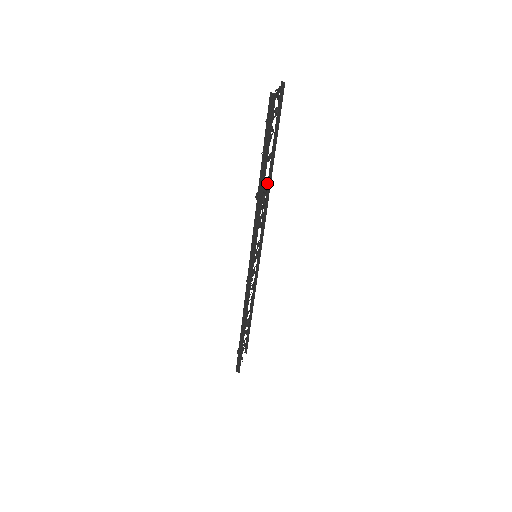
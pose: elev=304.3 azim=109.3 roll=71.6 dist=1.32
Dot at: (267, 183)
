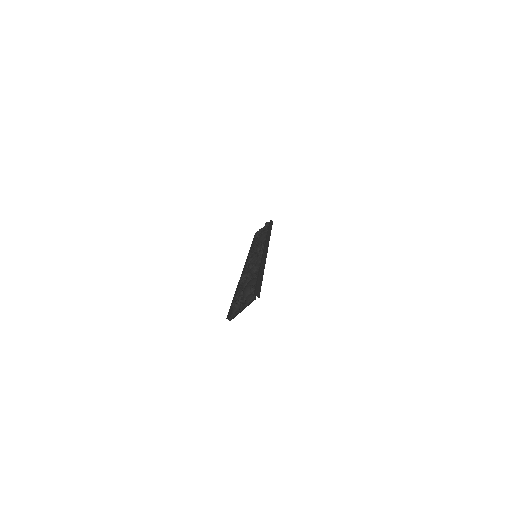
Dot at: (260, 264)
